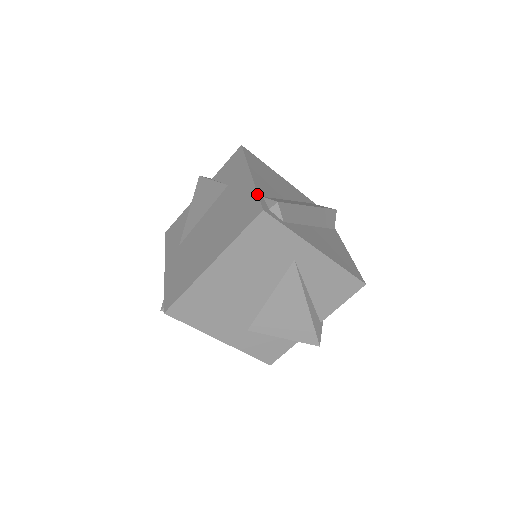
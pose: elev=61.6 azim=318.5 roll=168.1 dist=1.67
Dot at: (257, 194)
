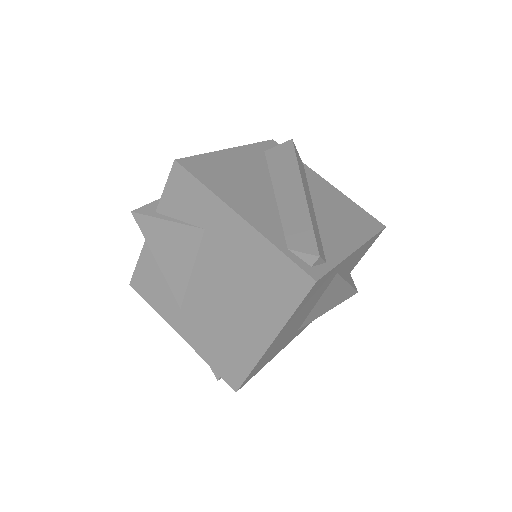
Dot at: (285, 255)
